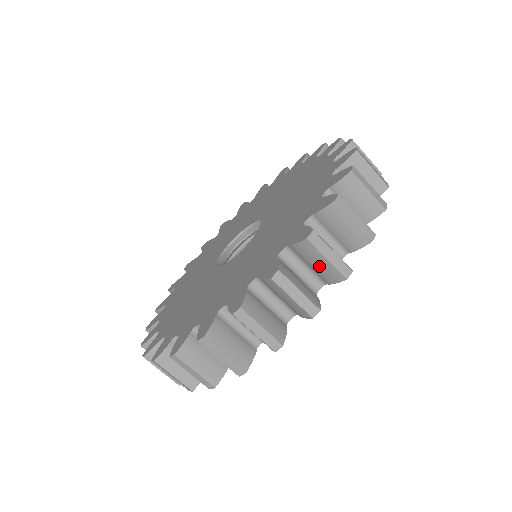
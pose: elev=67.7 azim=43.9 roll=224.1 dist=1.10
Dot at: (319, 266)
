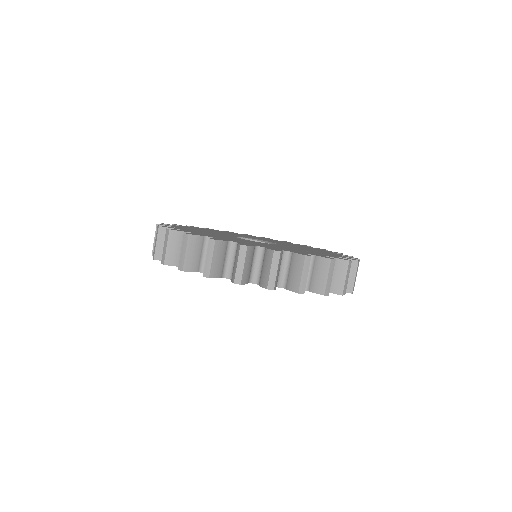
Dot at: occluded
